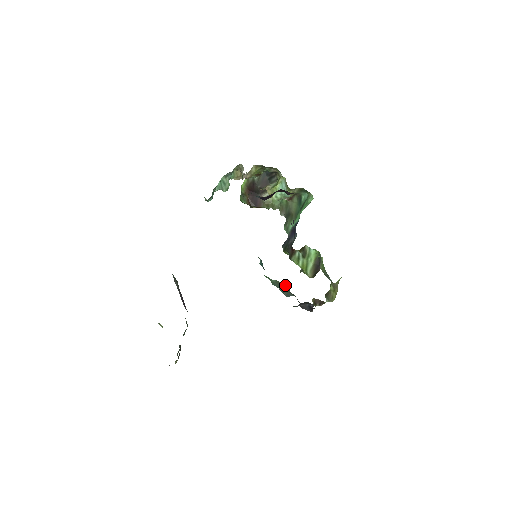
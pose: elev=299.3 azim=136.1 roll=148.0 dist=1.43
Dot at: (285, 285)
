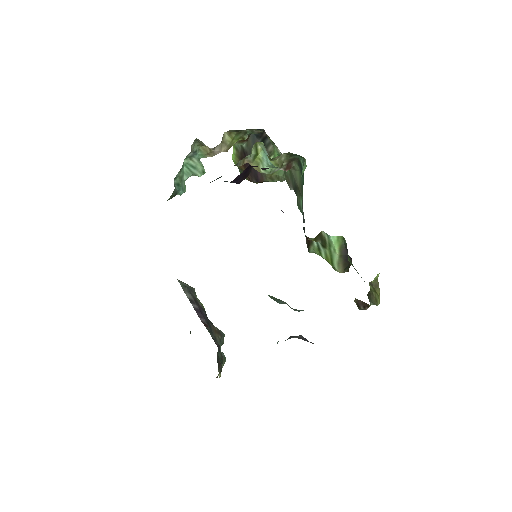
Dot at: (283, 301)
